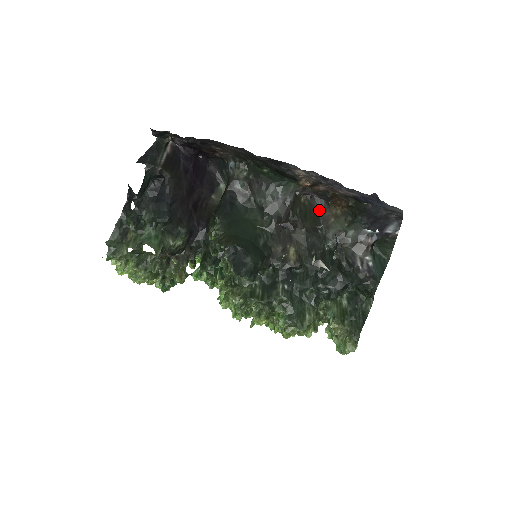
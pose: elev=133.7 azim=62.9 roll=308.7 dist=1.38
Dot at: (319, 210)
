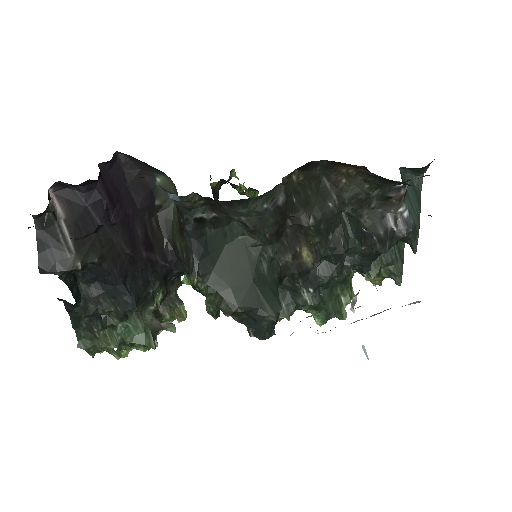
Dot at: (320, 171)
